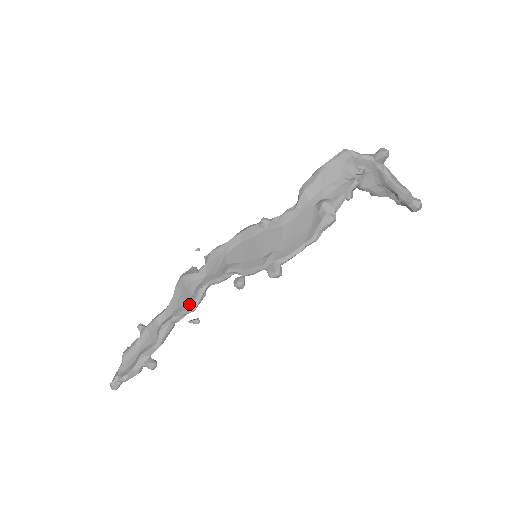
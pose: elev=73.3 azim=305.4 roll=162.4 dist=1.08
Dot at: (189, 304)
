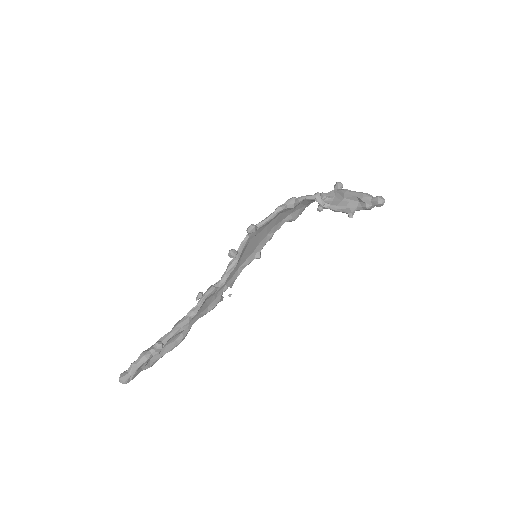
Dot at: occluded
